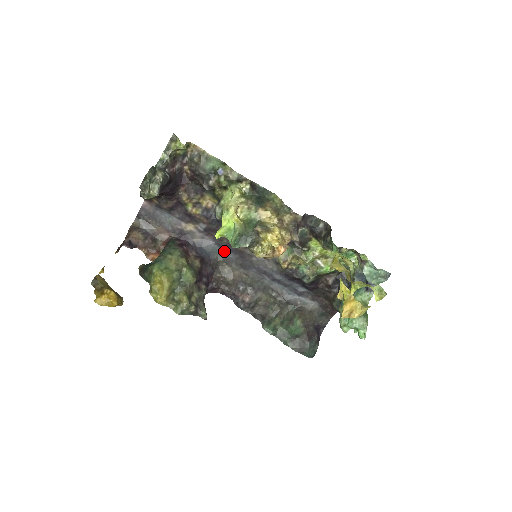
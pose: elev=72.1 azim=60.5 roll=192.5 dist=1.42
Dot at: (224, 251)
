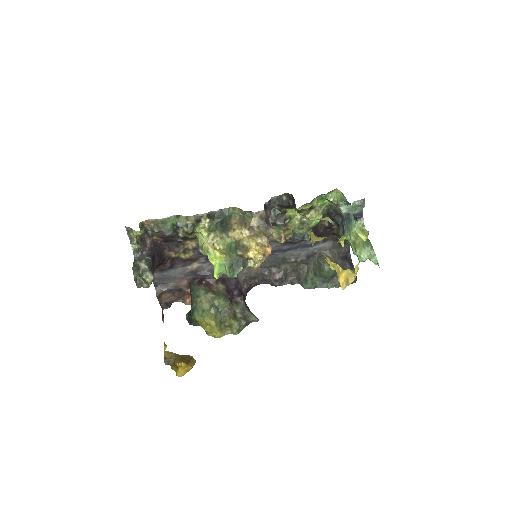
Dot at: occluded
